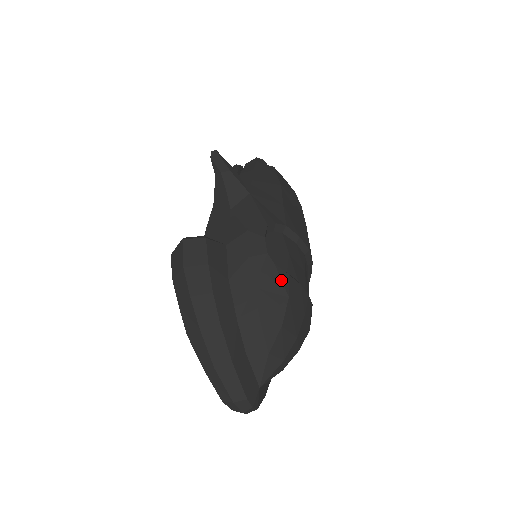
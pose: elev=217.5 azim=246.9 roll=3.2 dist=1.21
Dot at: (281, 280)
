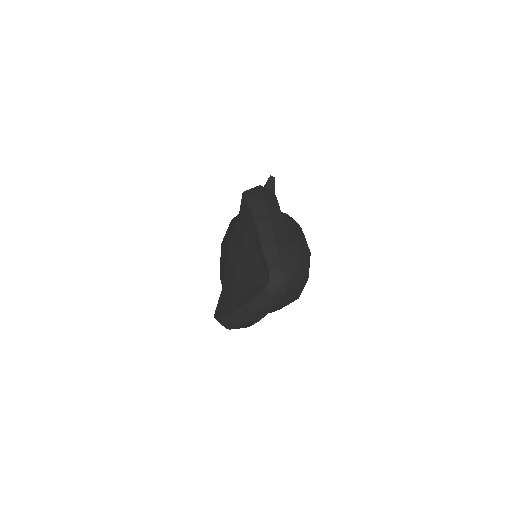
Dot at: occluded
